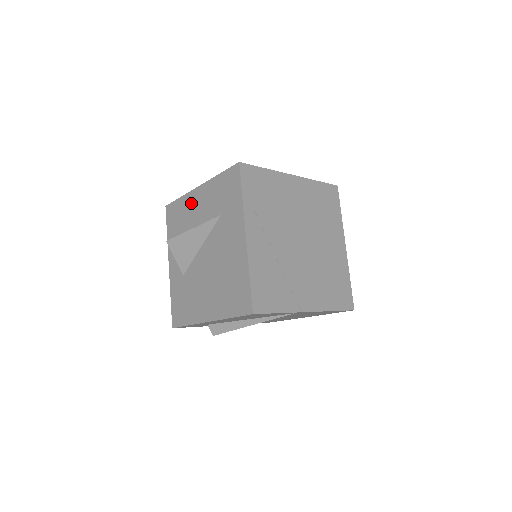
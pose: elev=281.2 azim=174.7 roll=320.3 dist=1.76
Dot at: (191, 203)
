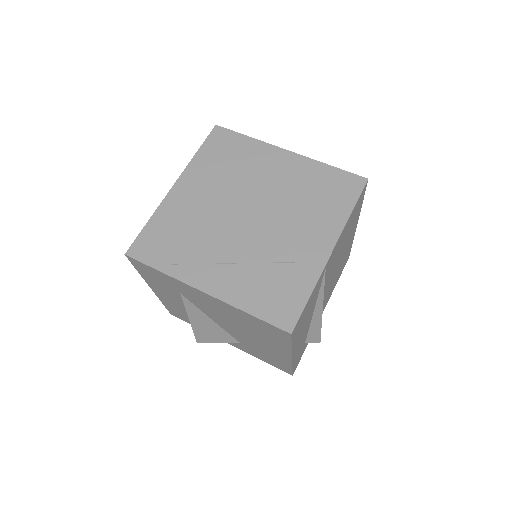
Dot at: (168, 302)
